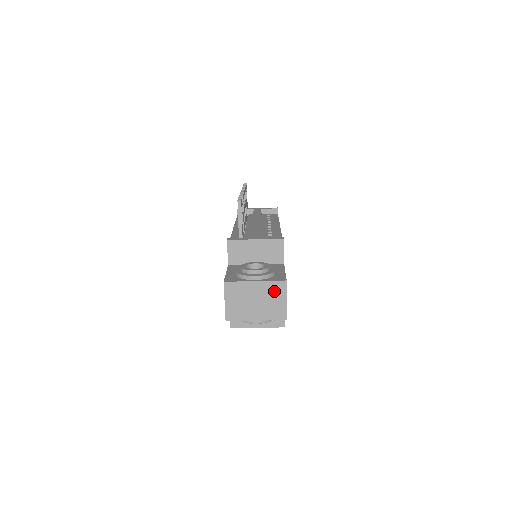
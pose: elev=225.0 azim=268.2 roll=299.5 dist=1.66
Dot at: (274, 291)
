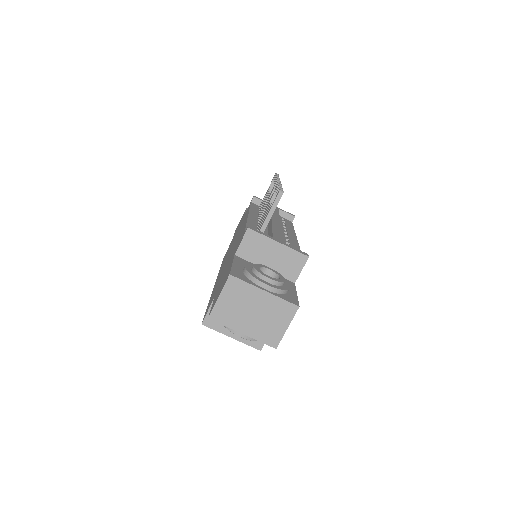
Dot at: (279, 311)
